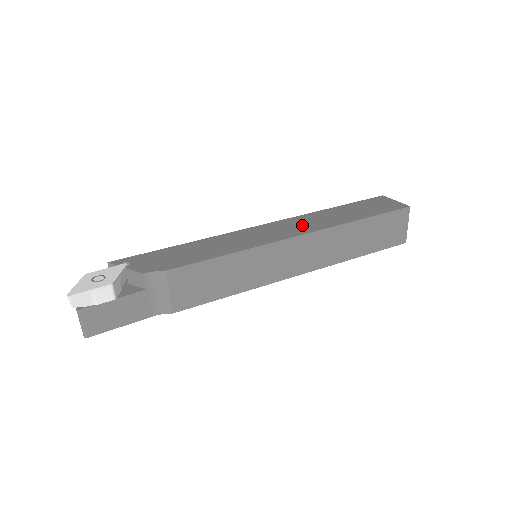
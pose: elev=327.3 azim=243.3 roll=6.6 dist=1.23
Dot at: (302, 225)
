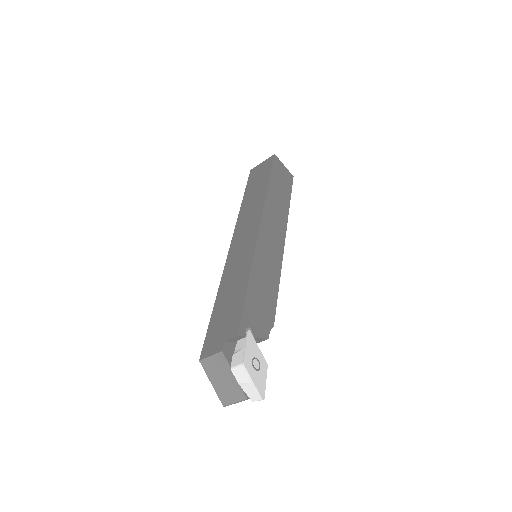
Dot at: (277, 221)
